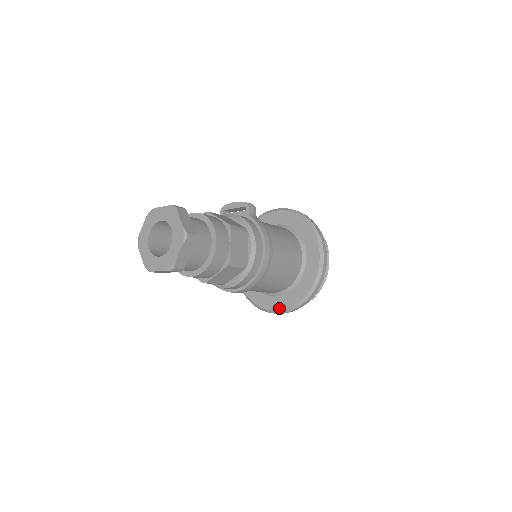
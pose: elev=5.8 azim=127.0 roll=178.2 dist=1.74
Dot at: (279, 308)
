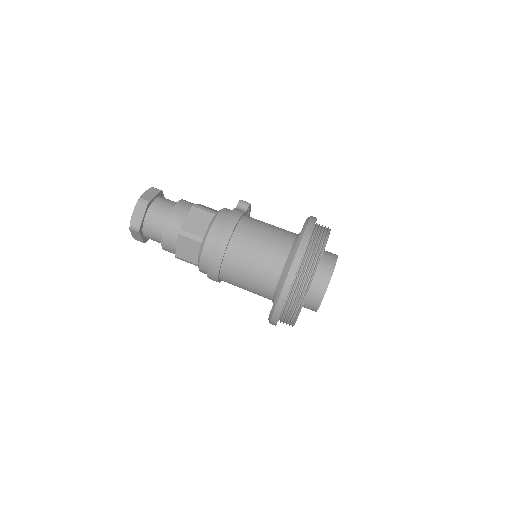
Dot at: occluded
